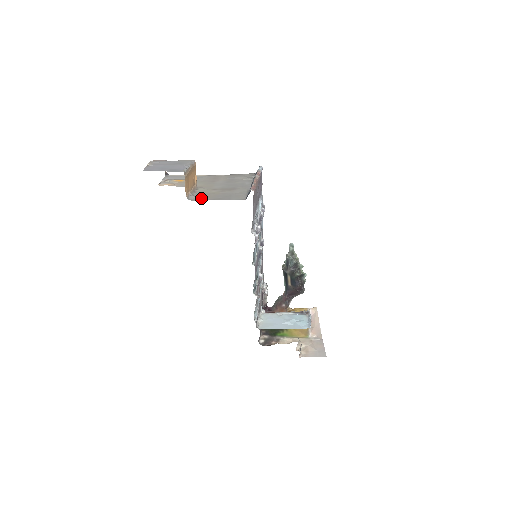
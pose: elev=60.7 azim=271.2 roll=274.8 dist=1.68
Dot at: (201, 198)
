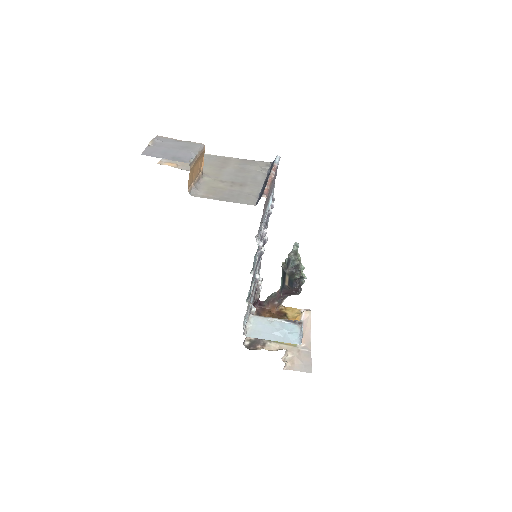
Dot at: (205, 194)
